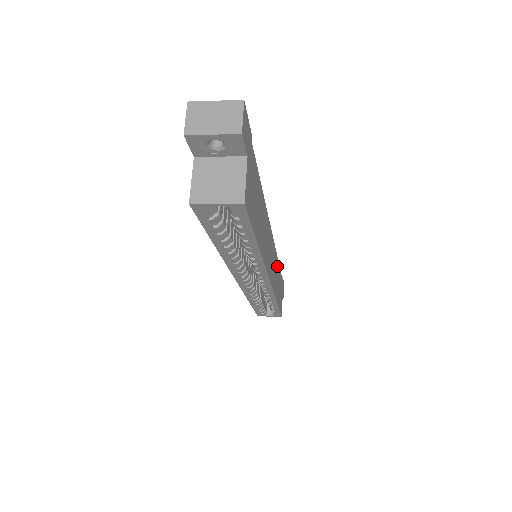
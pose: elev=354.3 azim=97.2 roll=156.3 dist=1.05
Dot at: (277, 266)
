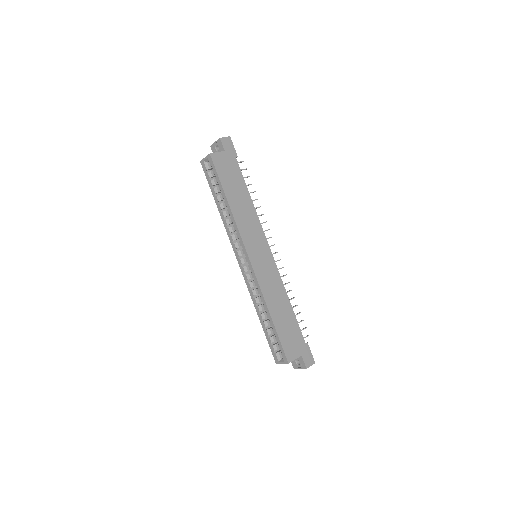
Dot at: (282, 293)
